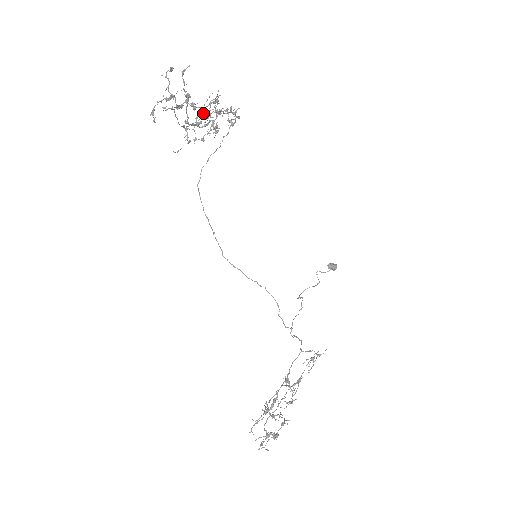
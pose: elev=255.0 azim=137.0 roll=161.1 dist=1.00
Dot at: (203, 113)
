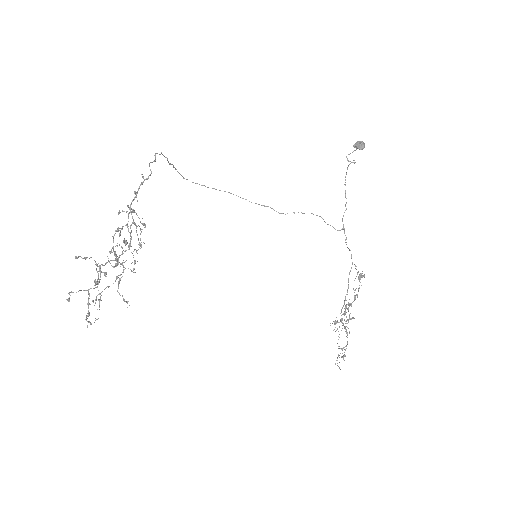
Dot at: (120, 235)
